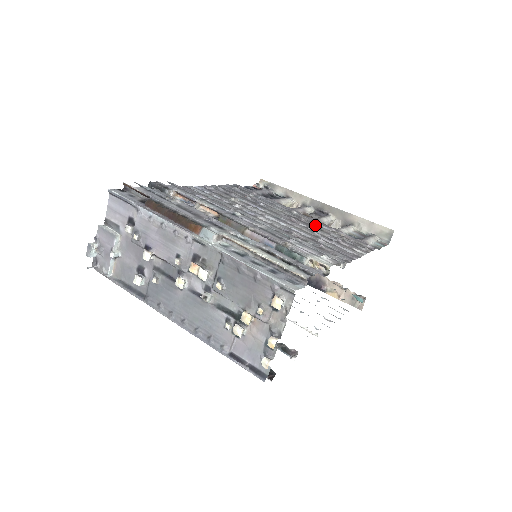
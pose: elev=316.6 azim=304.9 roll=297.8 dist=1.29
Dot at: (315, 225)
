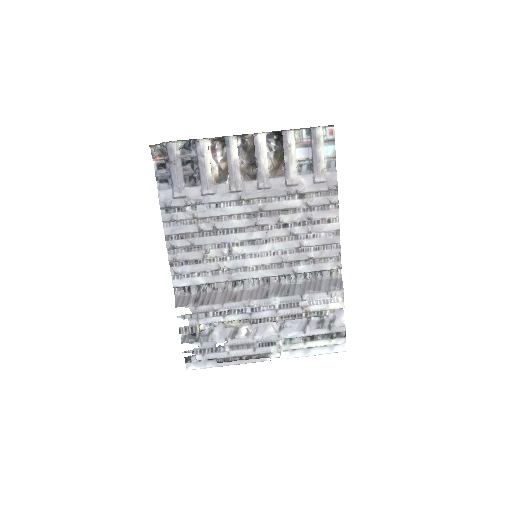
Dot at: (276, 208)
